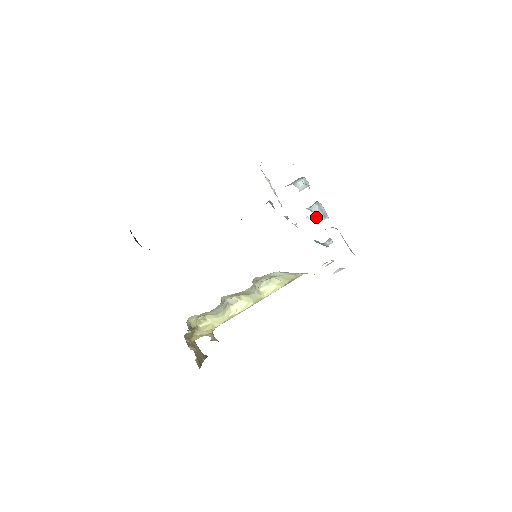
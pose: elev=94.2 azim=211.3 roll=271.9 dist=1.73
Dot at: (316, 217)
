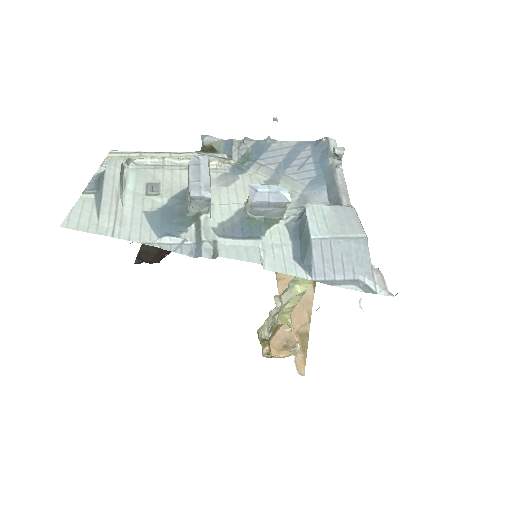
Dot at: (271, 215)
